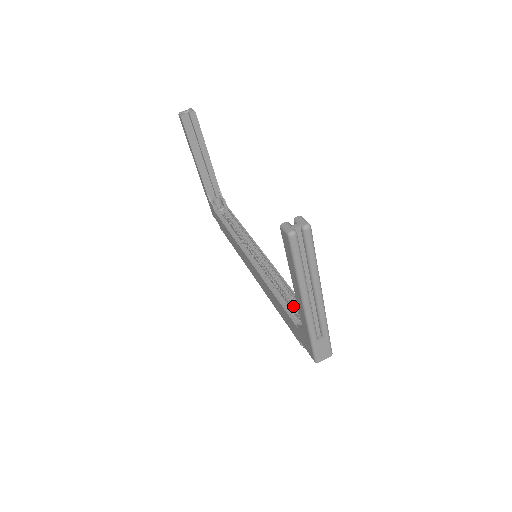
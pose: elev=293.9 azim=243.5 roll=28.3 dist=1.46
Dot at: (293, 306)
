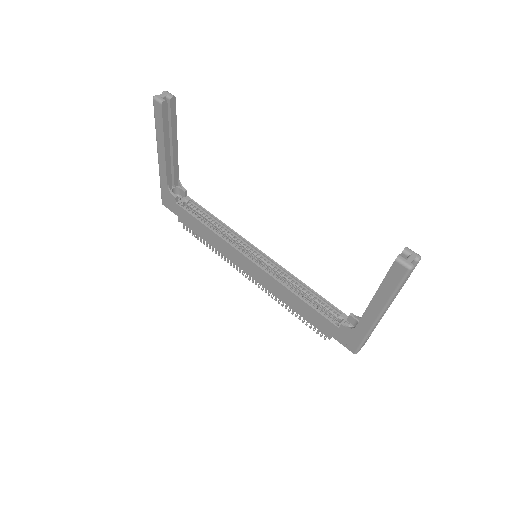
Dot at: (315, 304)
